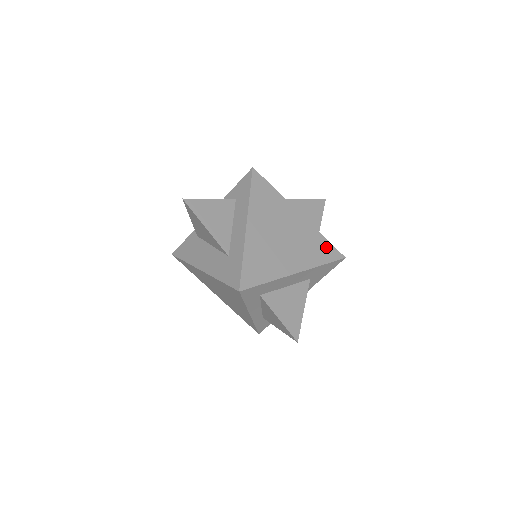
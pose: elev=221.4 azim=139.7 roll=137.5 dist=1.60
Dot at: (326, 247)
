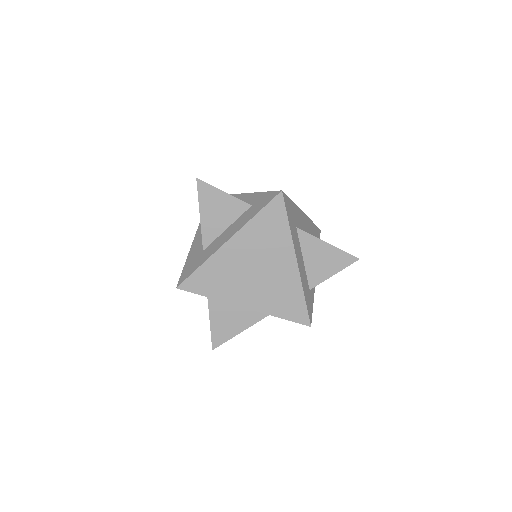
Dot at: (298, 306)
